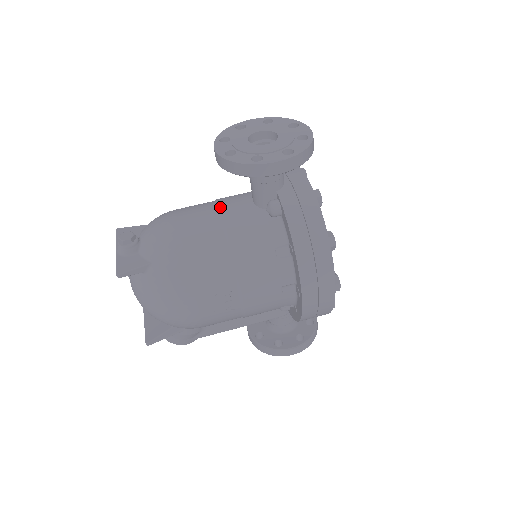
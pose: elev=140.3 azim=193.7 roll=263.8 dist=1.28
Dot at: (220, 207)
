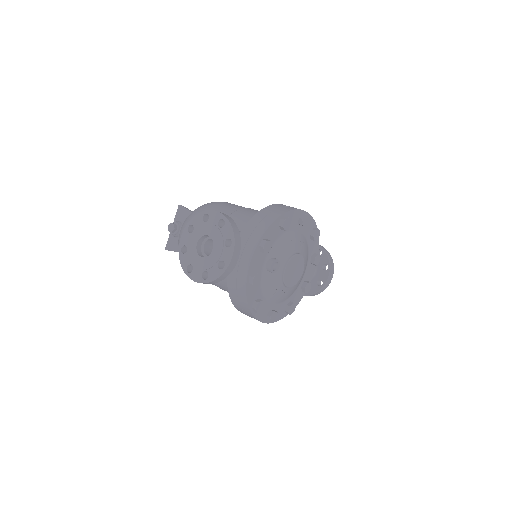
Dot at: occluded
